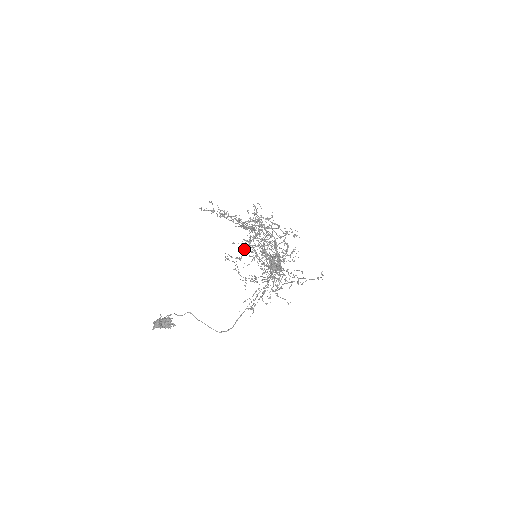
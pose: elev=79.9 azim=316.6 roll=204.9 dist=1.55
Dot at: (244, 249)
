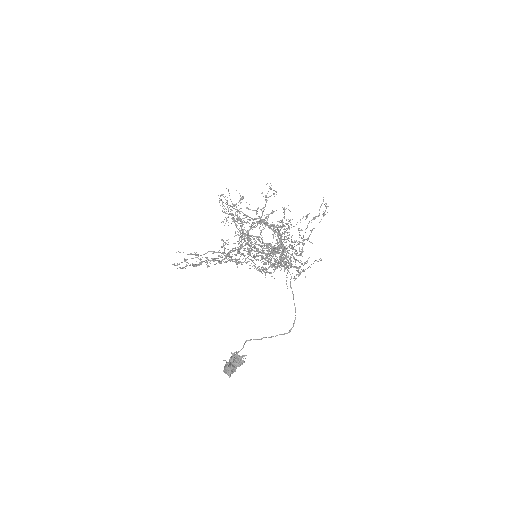
Dot at: (244, 239)
